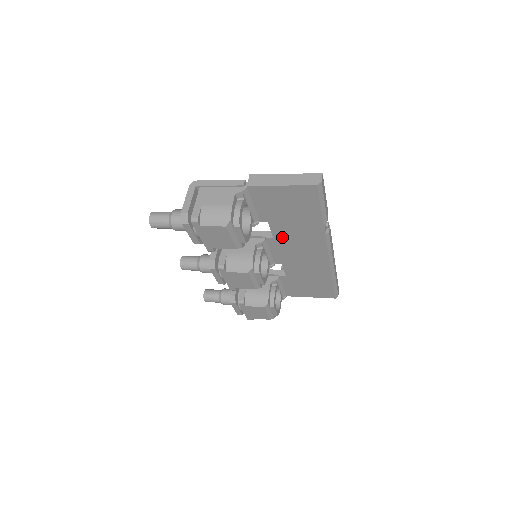
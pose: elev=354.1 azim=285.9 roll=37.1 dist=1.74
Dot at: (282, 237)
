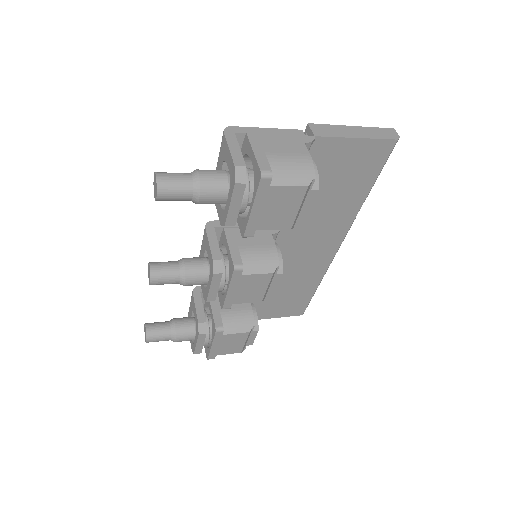
Dot at: (302, 224)
